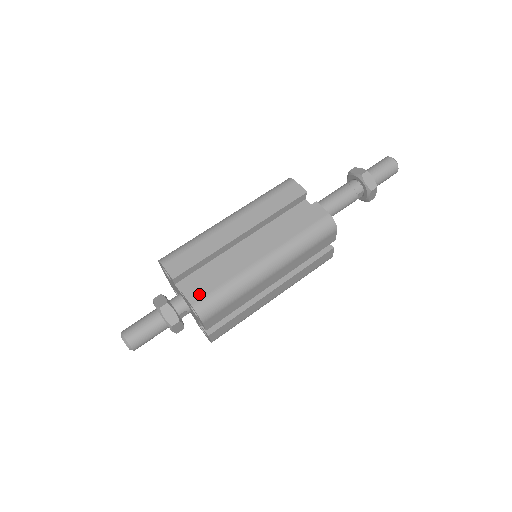
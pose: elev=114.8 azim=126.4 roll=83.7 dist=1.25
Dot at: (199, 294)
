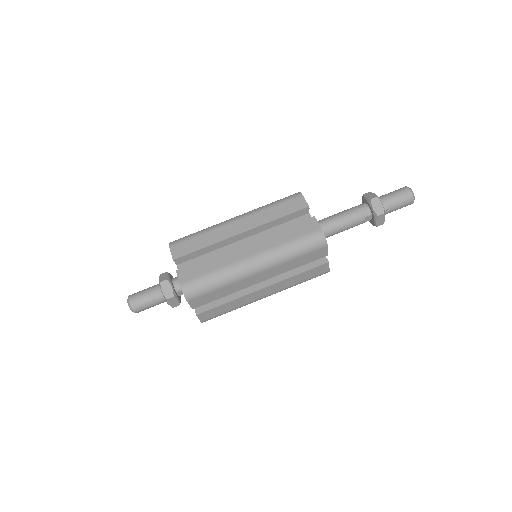
Dot at: (189, 276)
